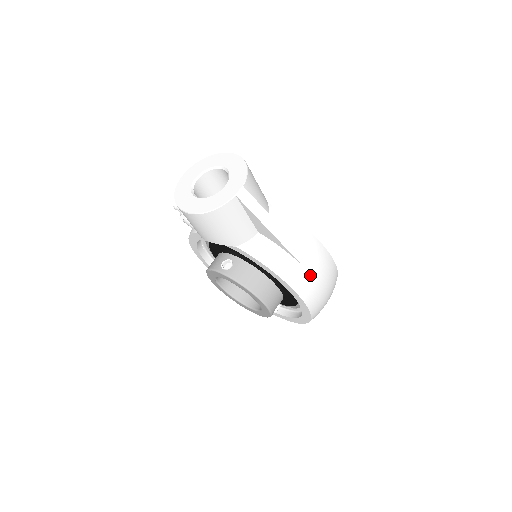
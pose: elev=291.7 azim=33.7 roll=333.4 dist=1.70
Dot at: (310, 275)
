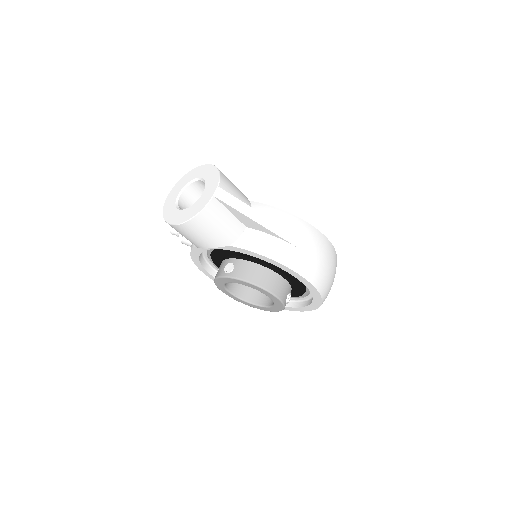
Dot at: (305, 253)
